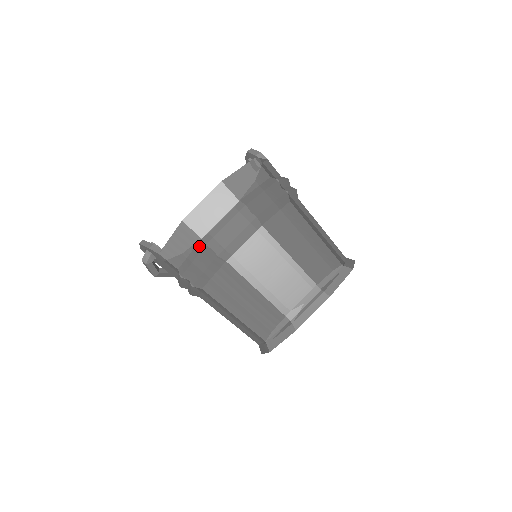
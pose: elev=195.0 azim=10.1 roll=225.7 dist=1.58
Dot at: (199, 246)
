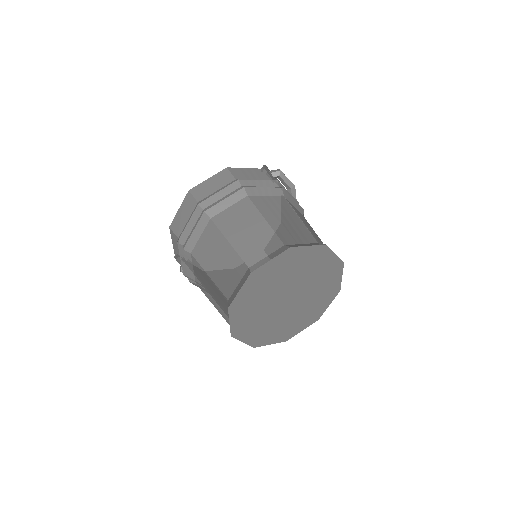
Dot at: occluded
